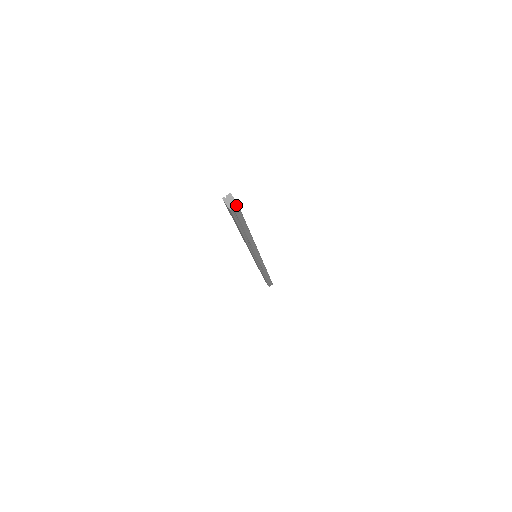
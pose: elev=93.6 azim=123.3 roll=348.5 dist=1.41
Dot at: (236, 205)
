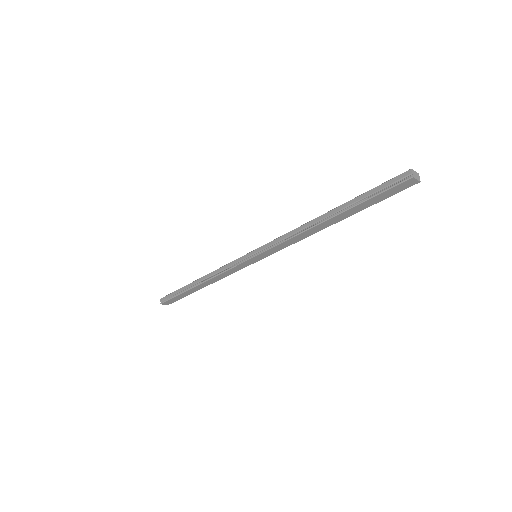
Dot at: occluded
